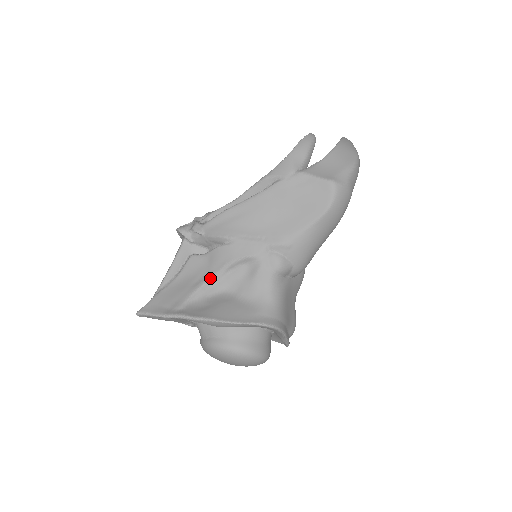
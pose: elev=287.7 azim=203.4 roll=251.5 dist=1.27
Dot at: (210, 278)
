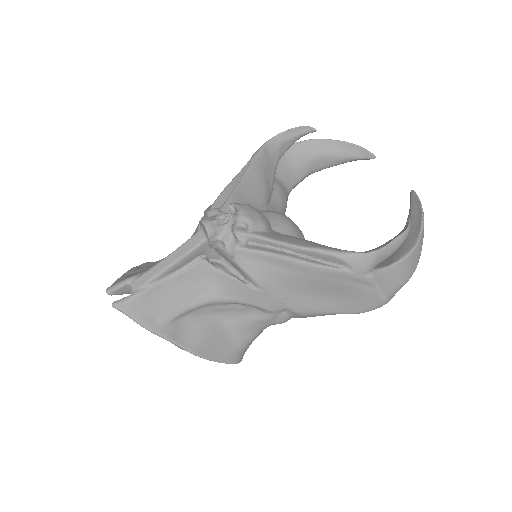
Dot at: (212, 301)
